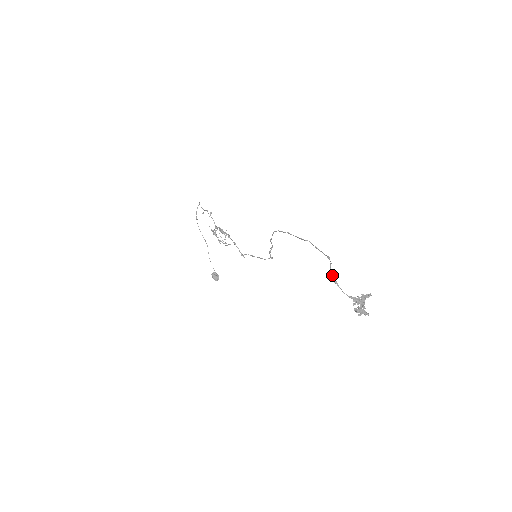
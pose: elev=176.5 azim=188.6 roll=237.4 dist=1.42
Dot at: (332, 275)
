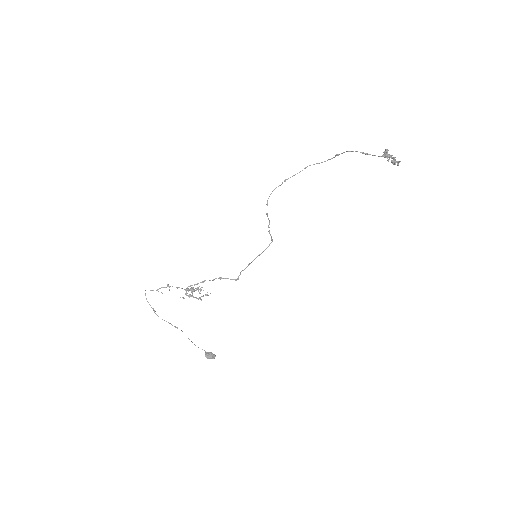
Dot at: occluded
